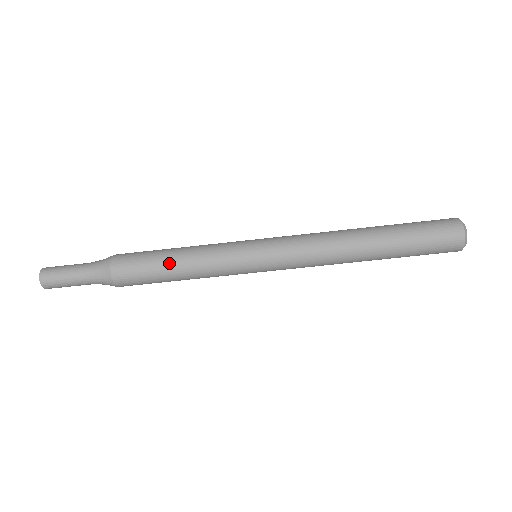
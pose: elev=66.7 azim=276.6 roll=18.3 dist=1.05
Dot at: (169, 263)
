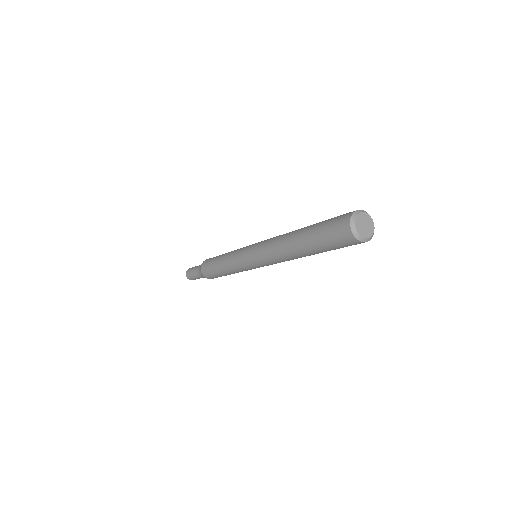
Dot at: (221, 273)
